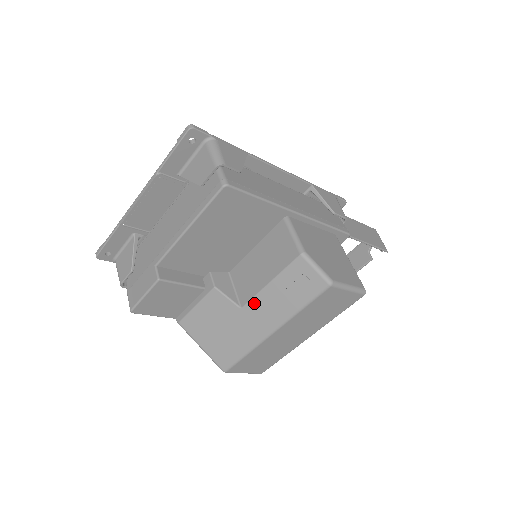
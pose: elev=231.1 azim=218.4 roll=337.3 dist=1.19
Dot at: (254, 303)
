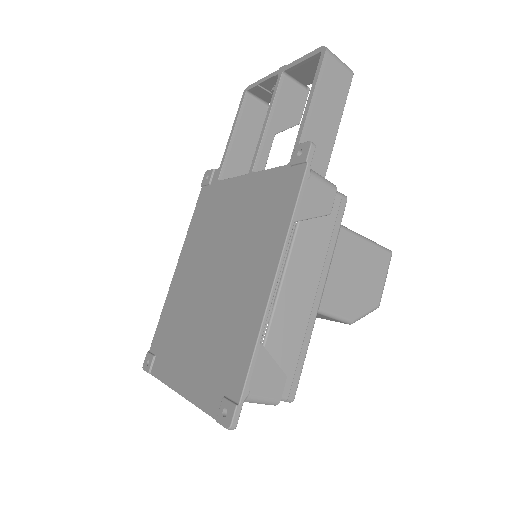
Dot at: occluded
